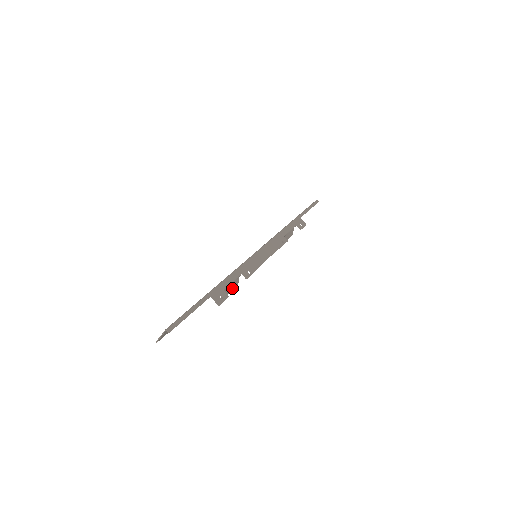
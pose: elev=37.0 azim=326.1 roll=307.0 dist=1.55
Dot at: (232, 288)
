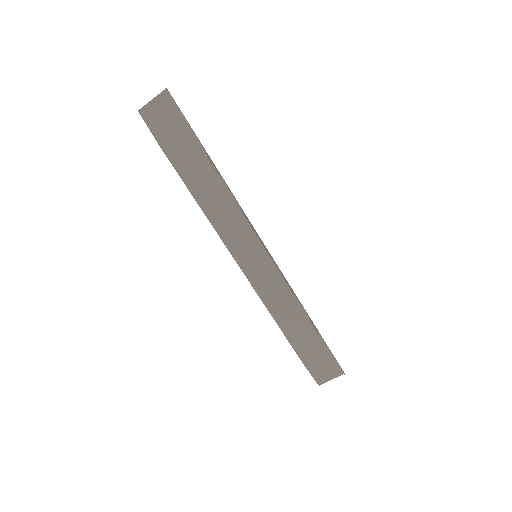
Dot at: (220, 203)
